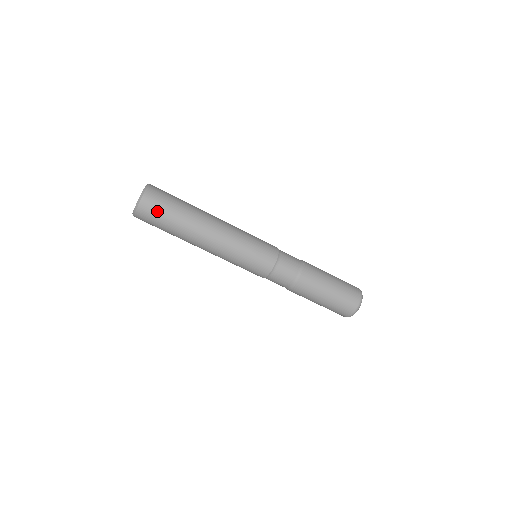
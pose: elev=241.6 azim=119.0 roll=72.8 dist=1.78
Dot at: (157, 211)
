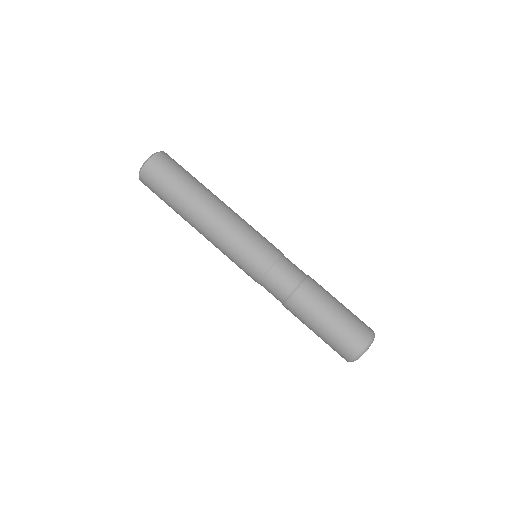
Dot at: (175, 164)
